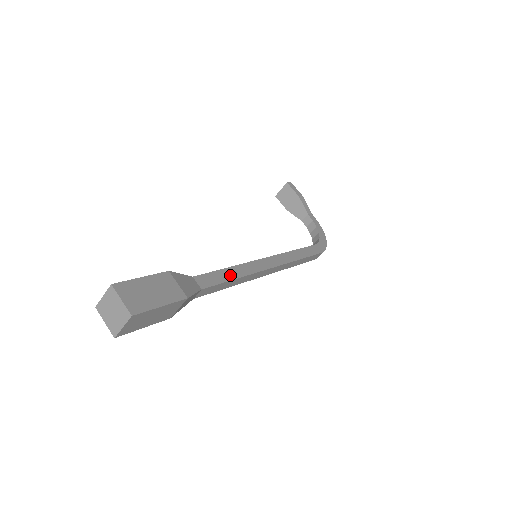
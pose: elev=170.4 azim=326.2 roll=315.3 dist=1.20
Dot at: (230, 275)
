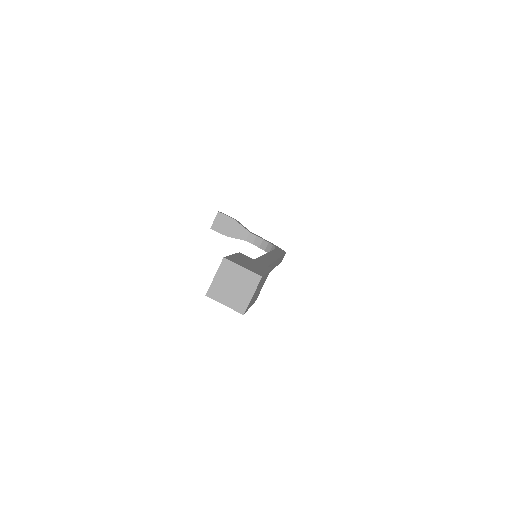
Dot at: (265, 262)
